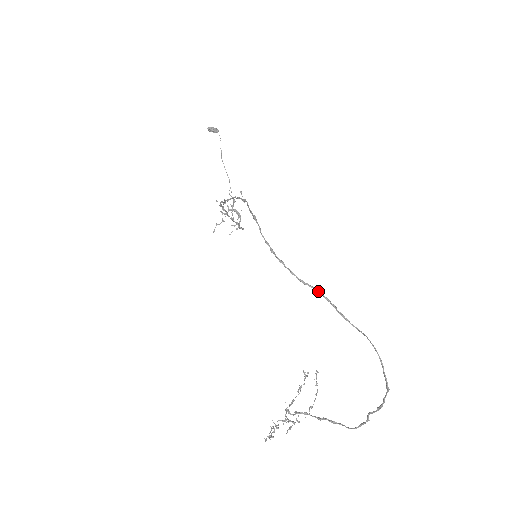
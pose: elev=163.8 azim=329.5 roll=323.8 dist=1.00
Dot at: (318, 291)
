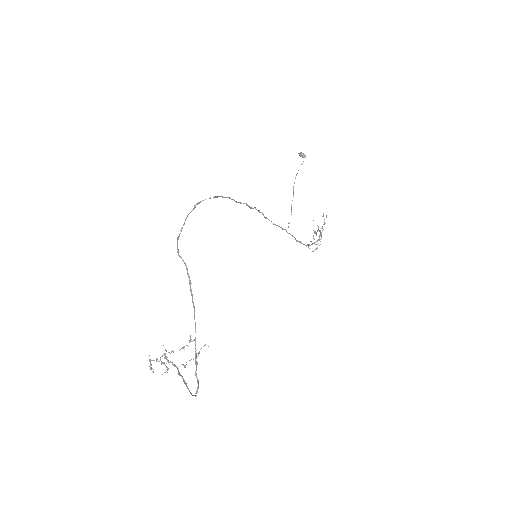
Dot at: (186, 266)
